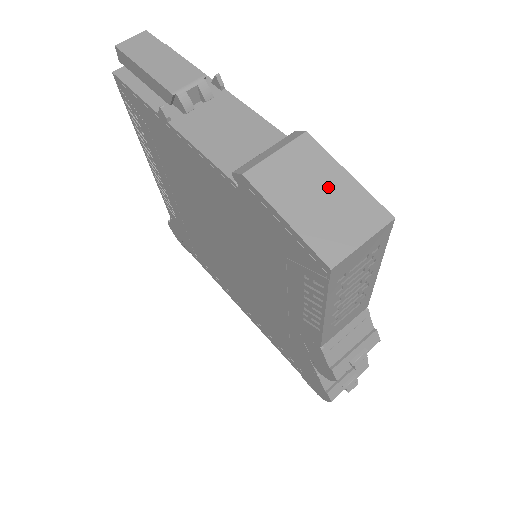
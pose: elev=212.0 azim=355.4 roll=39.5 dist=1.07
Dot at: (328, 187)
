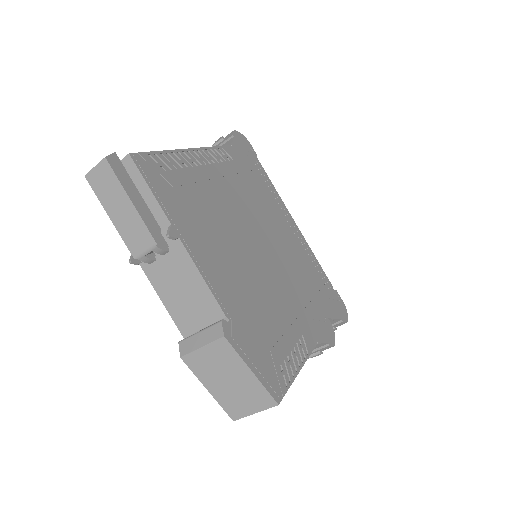
Dot at: (236, 377)
